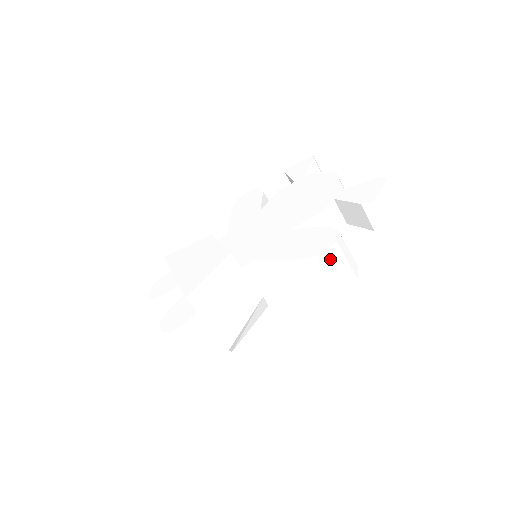
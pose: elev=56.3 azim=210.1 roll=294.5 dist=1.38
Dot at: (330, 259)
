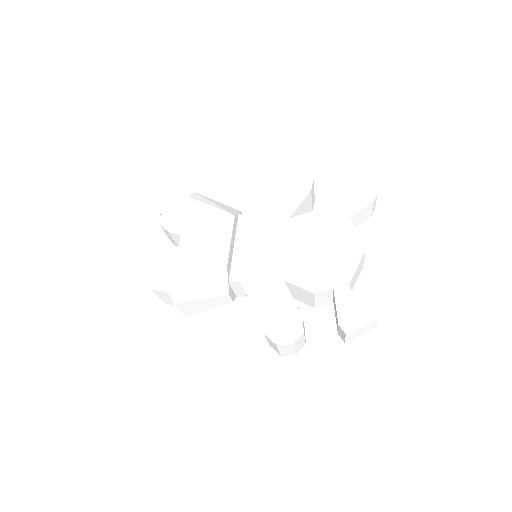
Dot at: (280, 347)
